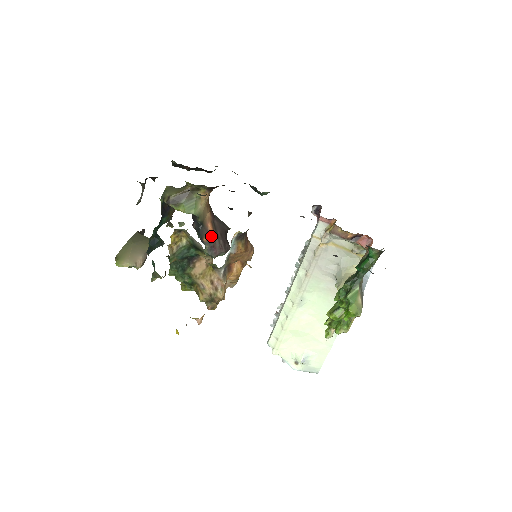
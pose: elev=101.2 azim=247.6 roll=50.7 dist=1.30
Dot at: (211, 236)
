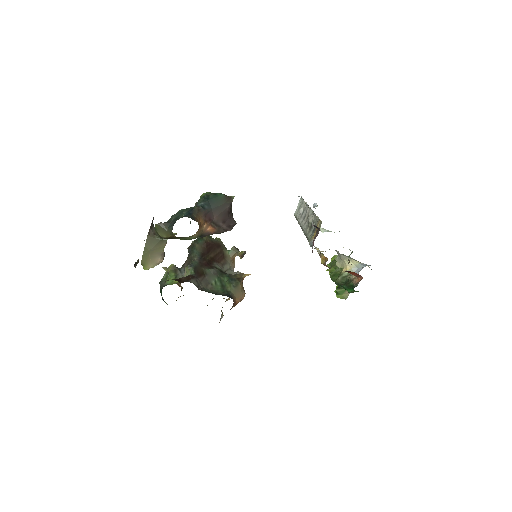
Dot at: (213, 232)
